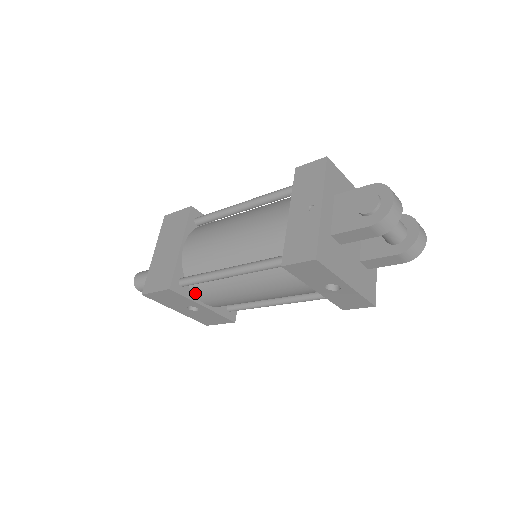
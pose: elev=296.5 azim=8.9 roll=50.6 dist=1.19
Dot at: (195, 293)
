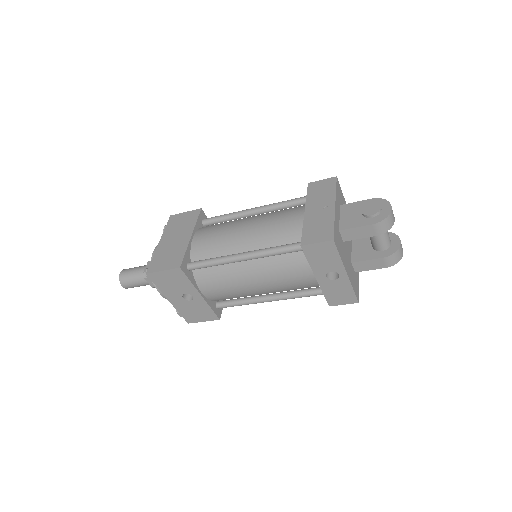
Dot at: (197, 279)
